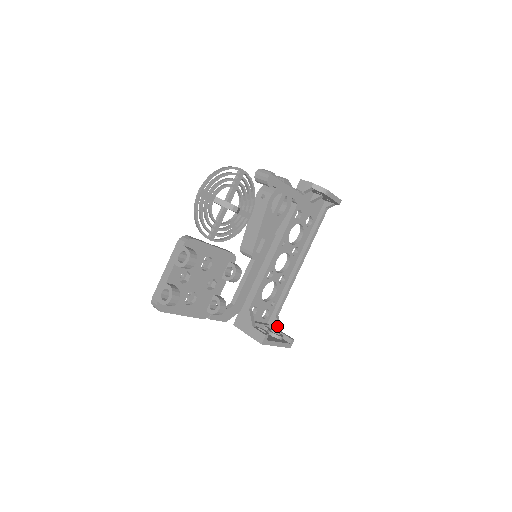
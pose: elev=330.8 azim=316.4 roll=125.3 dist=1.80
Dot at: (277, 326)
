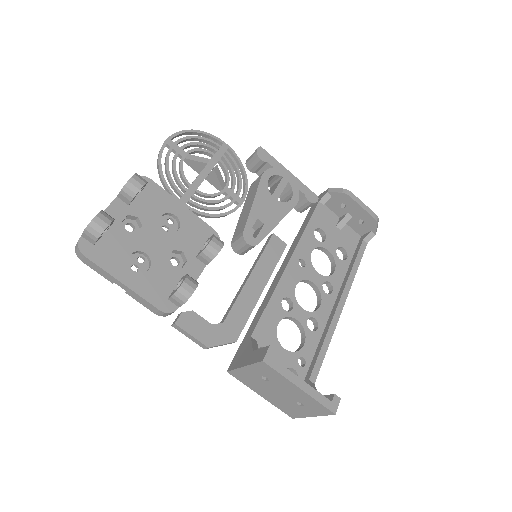
Dot at: occluded
